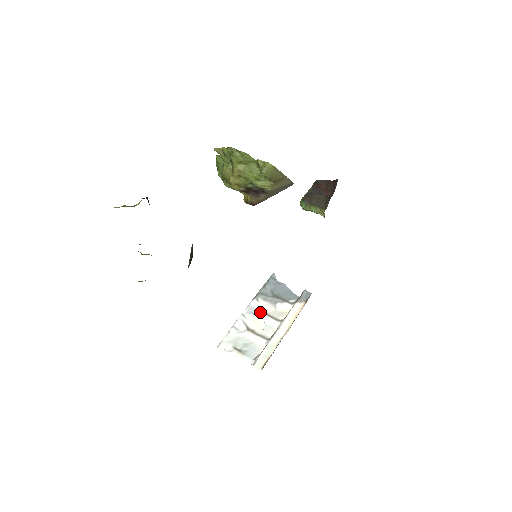
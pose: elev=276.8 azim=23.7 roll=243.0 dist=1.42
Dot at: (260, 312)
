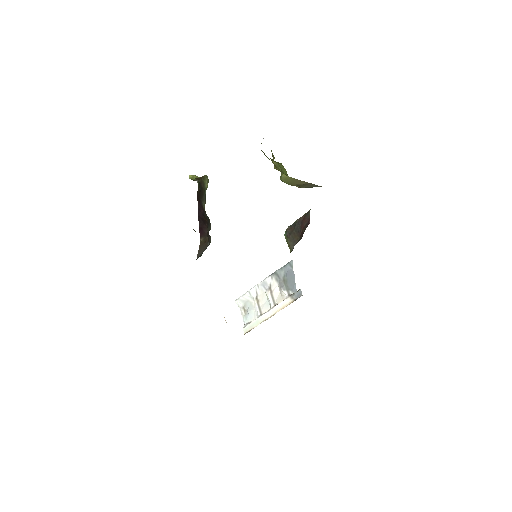
Dot at: (268, 289)
